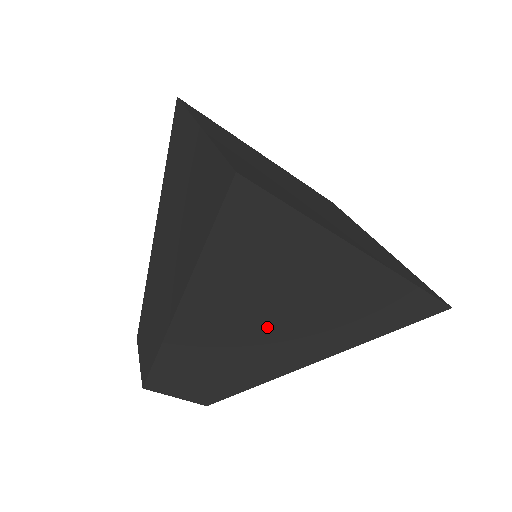
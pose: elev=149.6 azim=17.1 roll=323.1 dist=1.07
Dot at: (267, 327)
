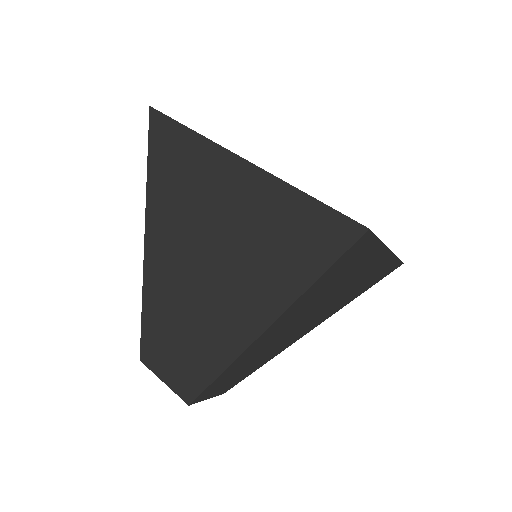
Dot at: (205, 269)
